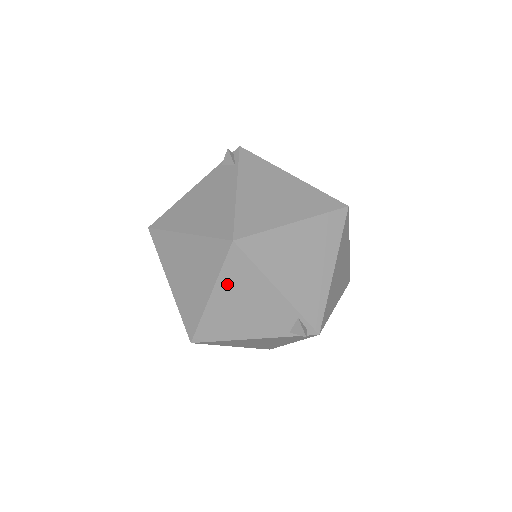
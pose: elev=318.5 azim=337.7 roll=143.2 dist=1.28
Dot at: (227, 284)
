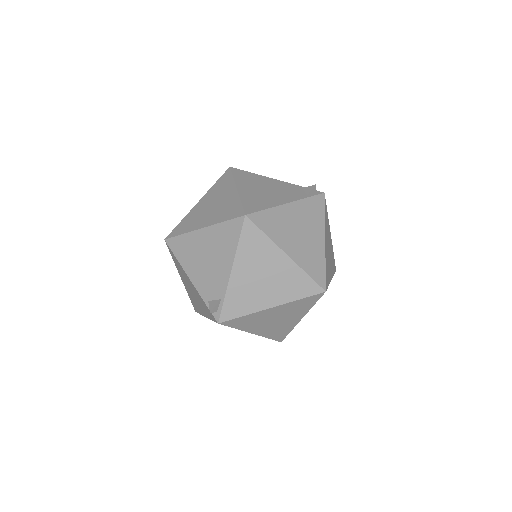
Dot at: (216, 233)
